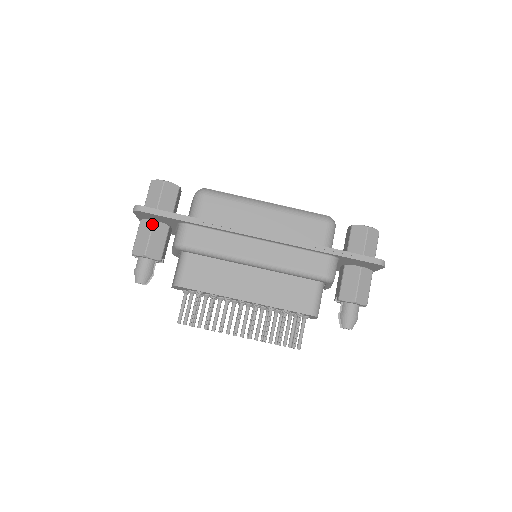
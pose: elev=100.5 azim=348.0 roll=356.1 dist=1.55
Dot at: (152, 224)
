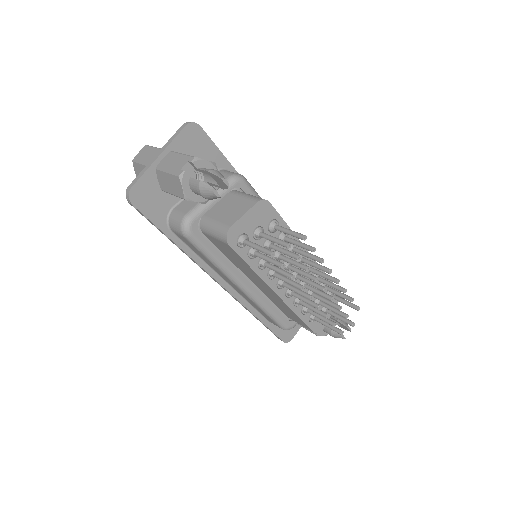
Dot at: occluded
